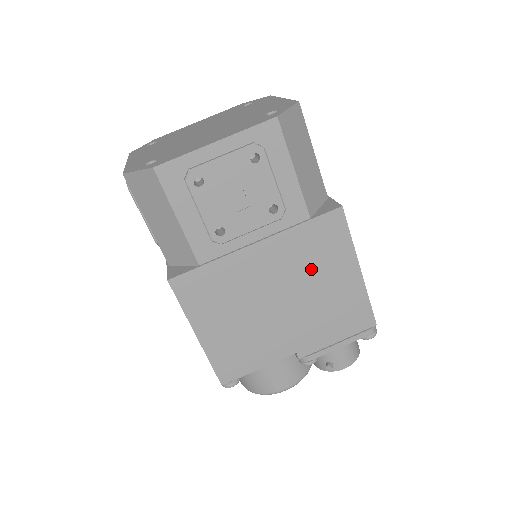
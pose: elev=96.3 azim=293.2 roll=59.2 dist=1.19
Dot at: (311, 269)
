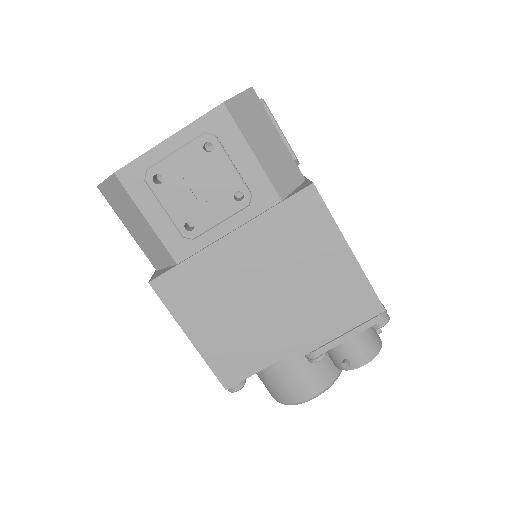
Dot at: (294, 255)
